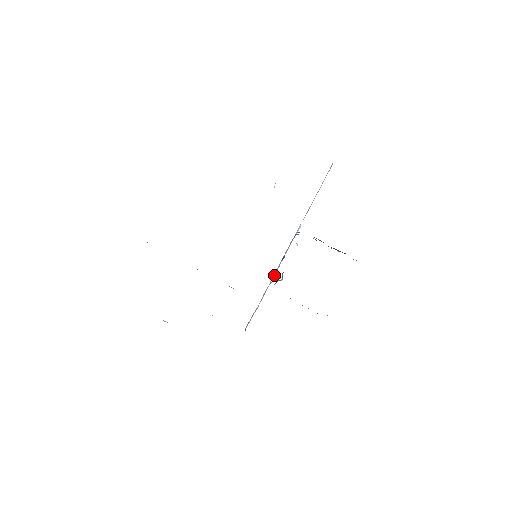
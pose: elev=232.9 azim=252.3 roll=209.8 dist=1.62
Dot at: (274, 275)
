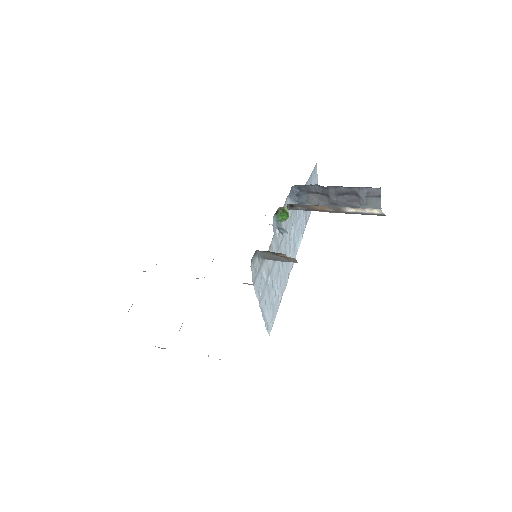
Dot at: (278, 228)
